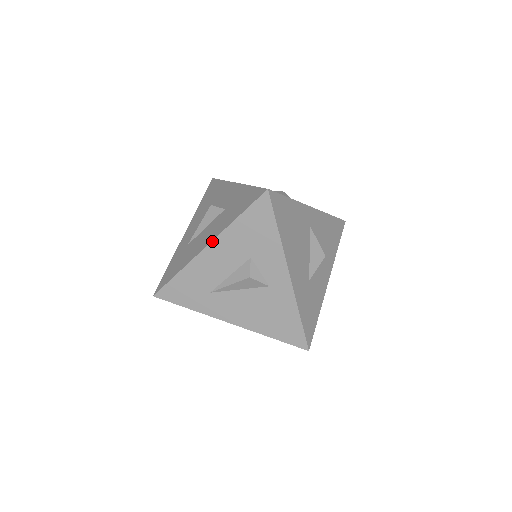
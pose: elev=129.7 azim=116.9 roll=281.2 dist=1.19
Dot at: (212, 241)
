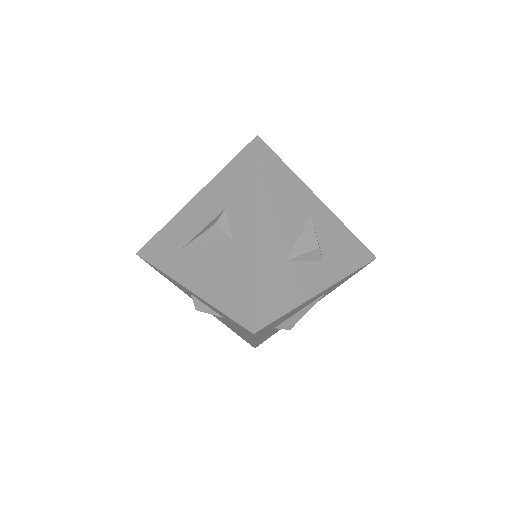
Dot at: (199, 192)
